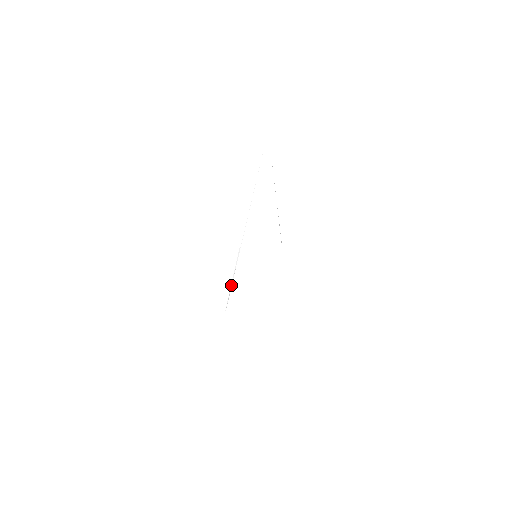
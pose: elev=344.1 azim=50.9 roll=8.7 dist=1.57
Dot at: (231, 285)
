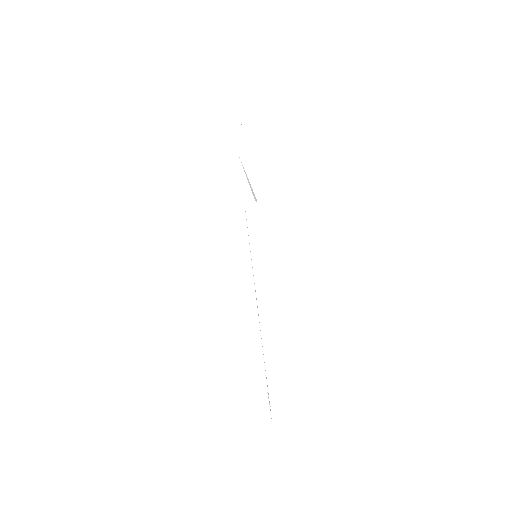
Dot at: occluded
